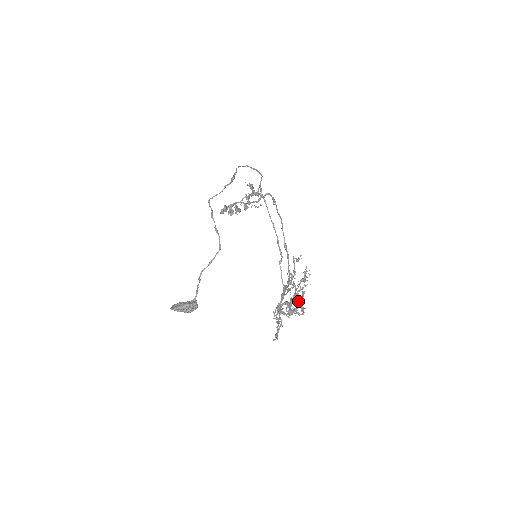
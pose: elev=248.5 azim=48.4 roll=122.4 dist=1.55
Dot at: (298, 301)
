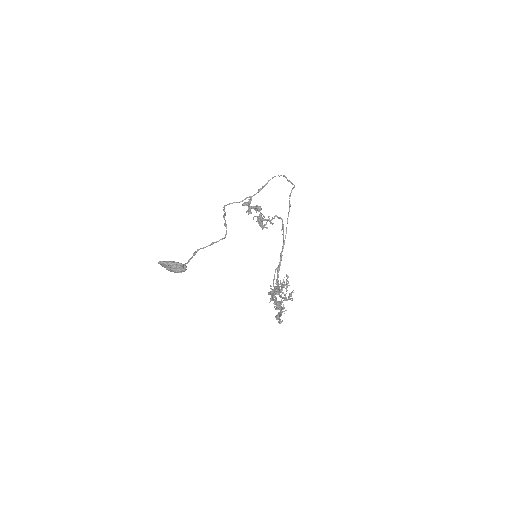
Dot at: (282, 307)
